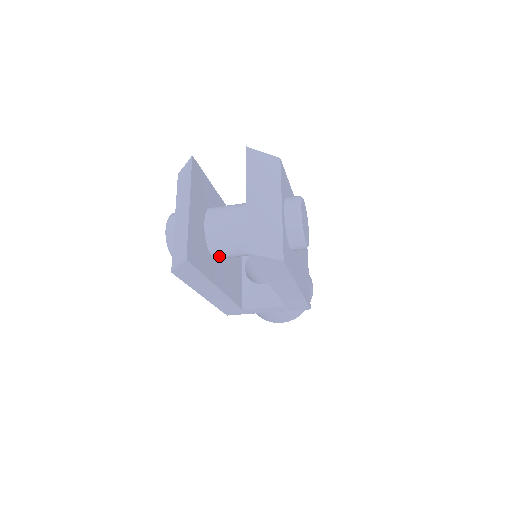
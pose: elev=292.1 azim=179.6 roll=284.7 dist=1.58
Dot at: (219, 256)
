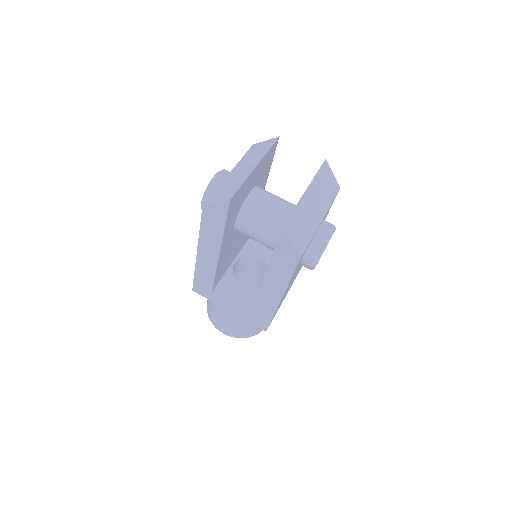
Dot at: (241, 226)
